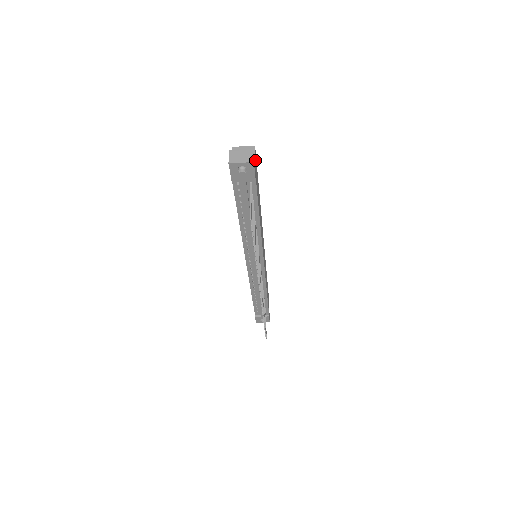
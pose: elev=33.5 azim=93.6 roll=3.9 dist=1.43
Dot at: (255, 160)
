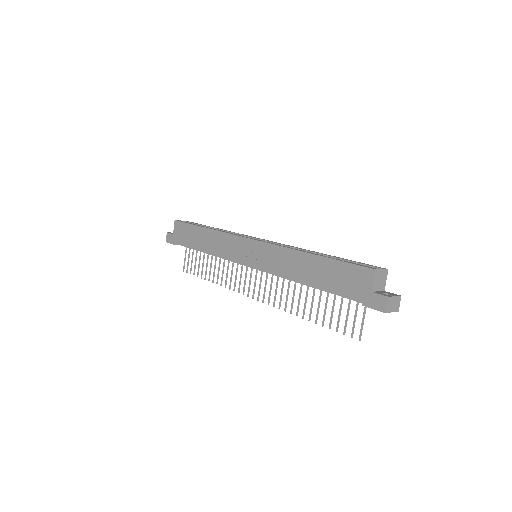
Dot at: (382, 283)
